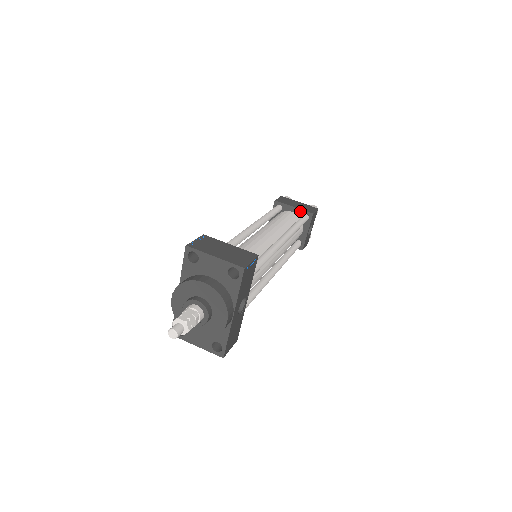
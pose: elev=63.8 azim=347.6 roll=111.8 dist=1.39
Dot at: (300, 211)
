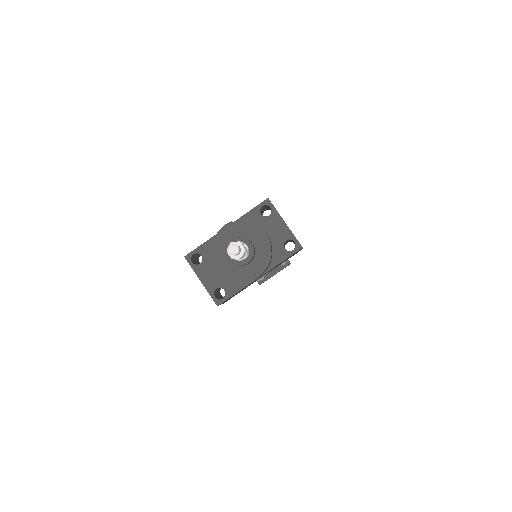
Dot at: occluded
